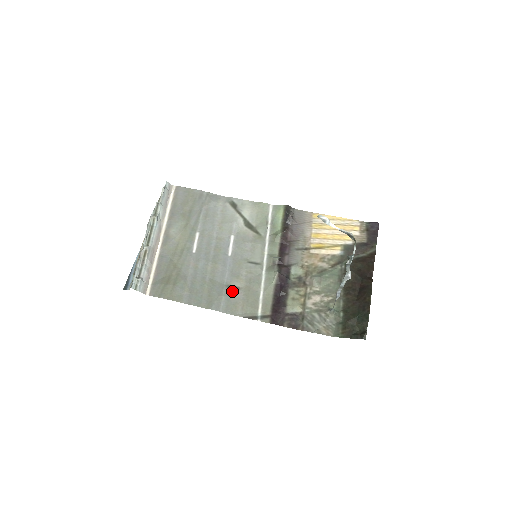
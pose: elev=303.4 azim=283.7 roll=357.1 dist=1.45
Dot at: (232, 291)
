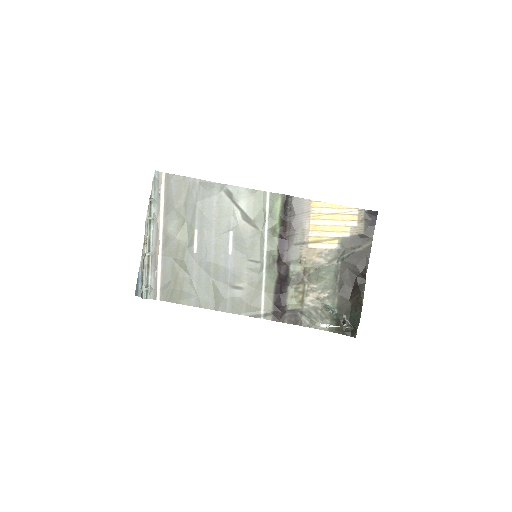
Dot at: (236, 292)
